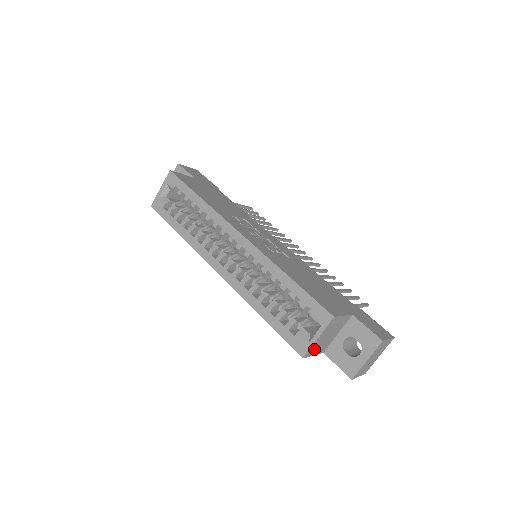
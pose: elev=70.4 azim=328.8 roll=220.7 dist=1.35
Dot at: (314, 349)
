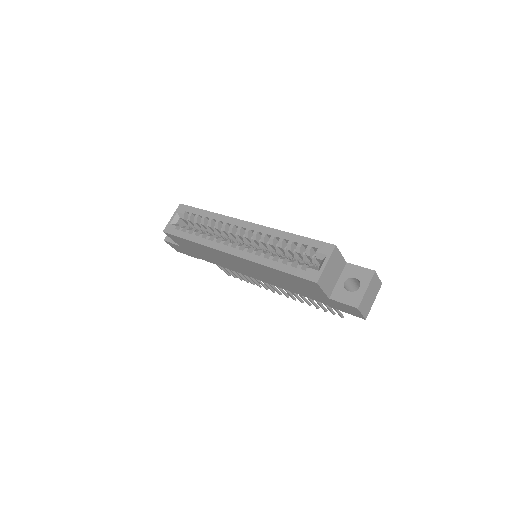
Dot at: (323, 280)
